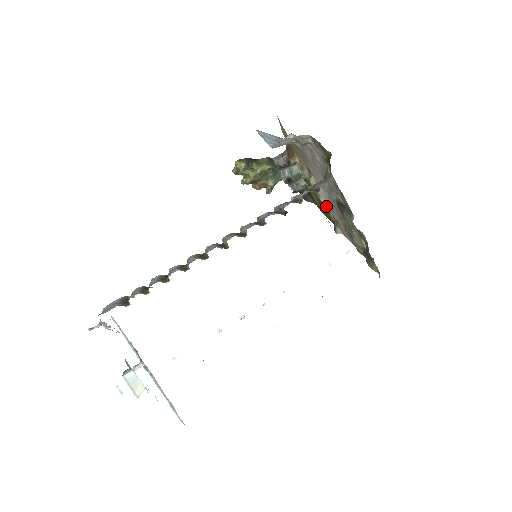
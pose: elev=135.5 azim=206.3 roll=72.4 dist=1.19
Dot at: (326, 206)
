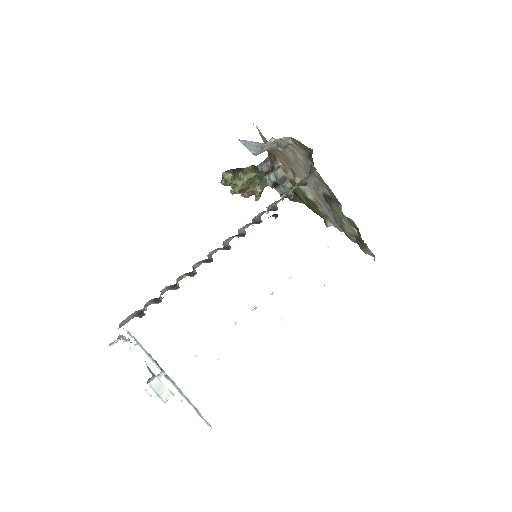
Dot at: (314, 202)
